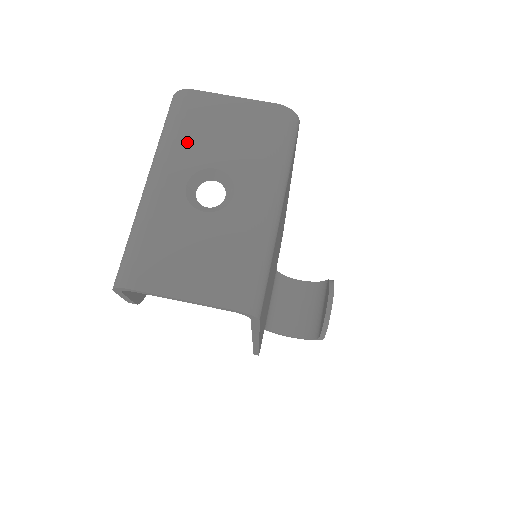
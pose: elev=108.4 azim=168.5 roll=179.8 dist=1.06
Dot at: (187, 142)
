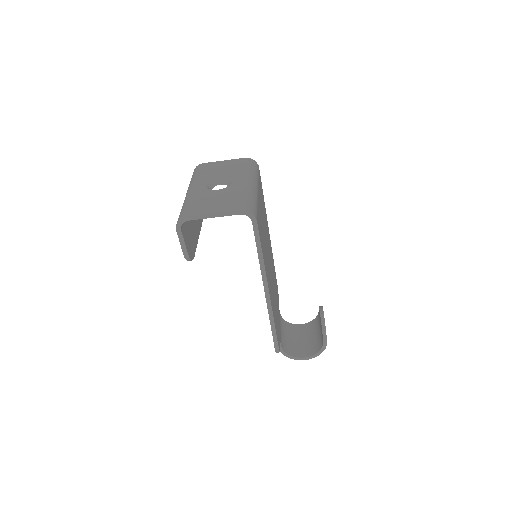
Dot at: (204, 175)
